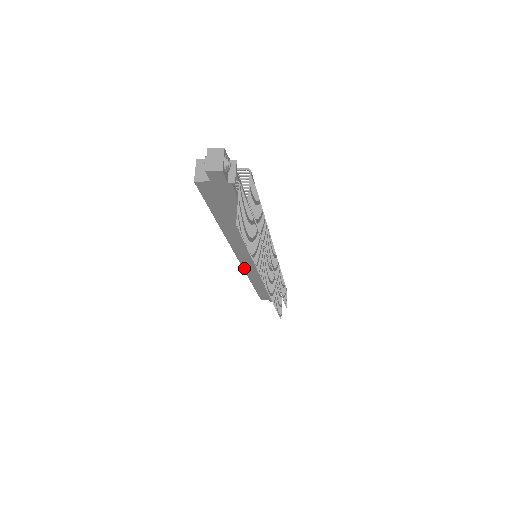
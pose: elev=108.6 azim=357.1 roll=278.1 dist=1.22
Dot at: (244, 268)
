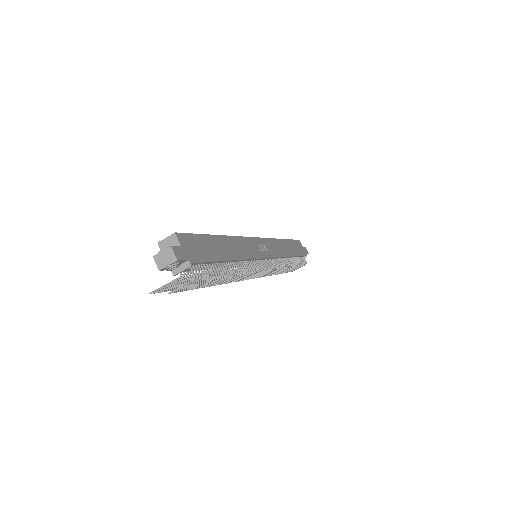
Dot at: occluded
